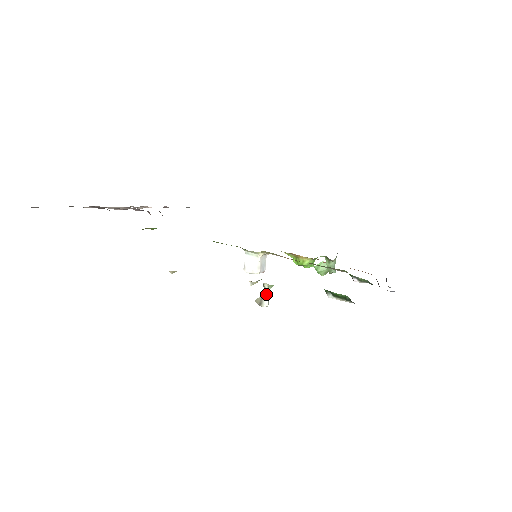
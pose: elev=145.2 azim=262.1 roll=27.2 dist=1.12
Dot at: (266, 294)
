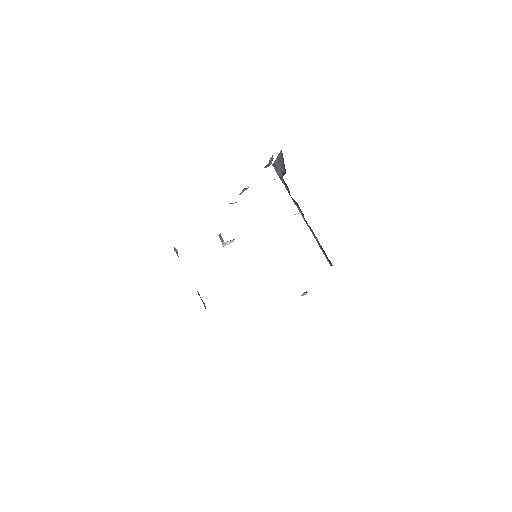
Dot at: occluded
